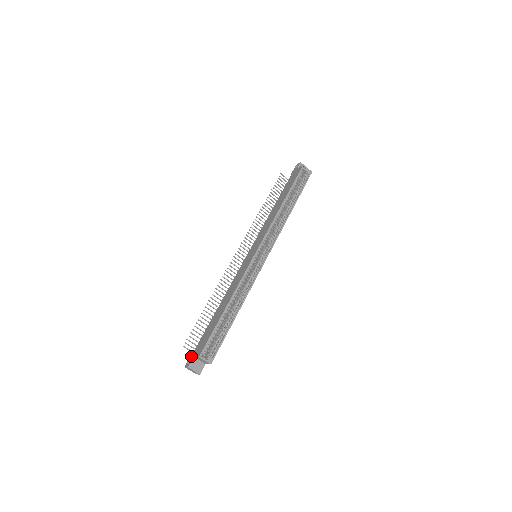
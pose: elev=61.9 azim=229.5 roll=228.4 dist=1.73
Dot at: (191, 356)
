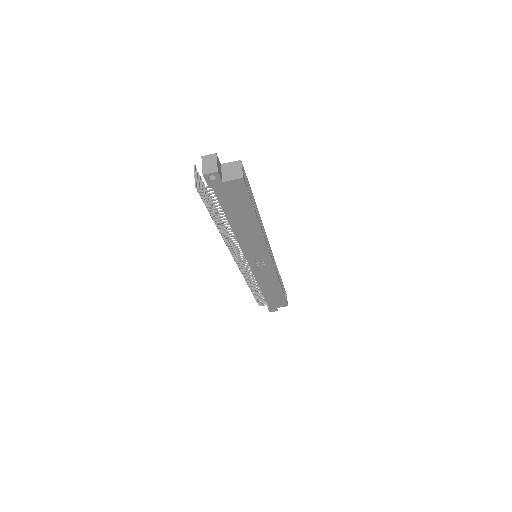
Dot at: occluded
